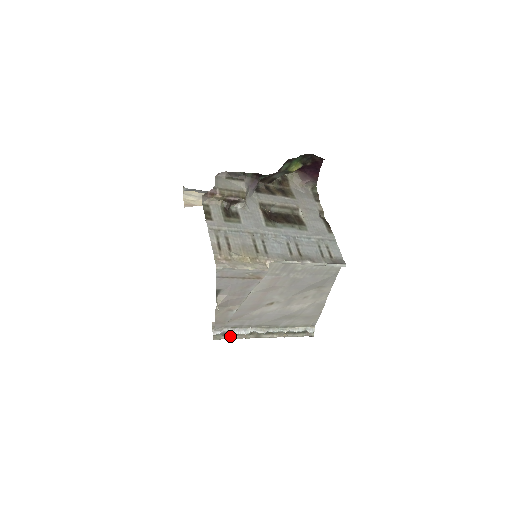
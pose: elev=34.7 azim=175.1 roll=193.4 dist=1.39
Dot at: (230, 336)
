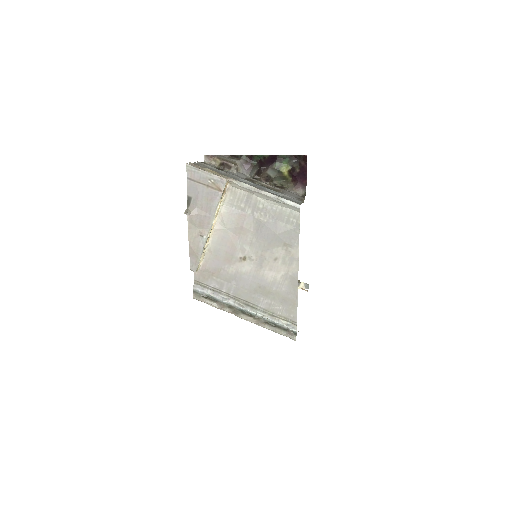
Dot at: (209, 300)
